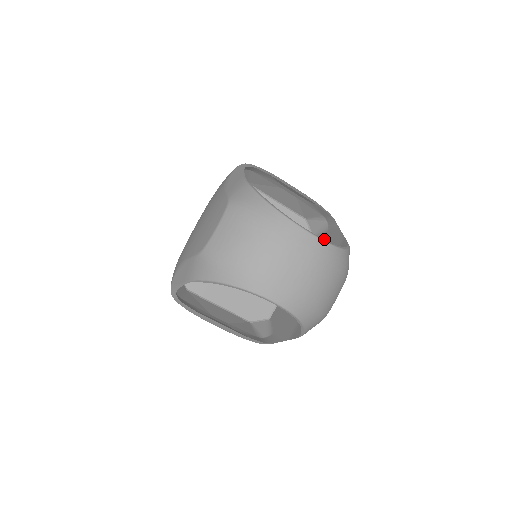
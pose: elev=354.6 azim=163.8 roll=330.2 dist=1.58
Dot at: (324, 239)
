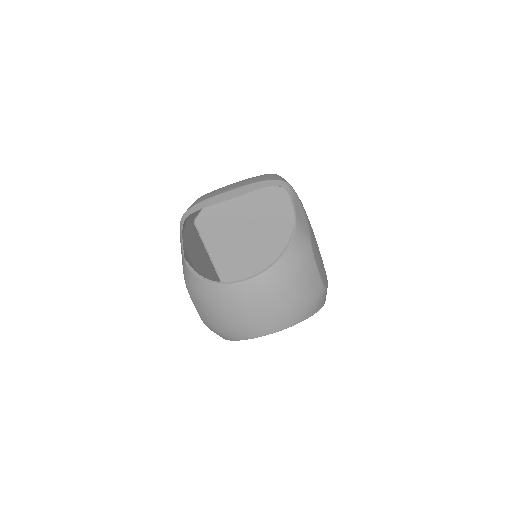
Dot at: occluded
